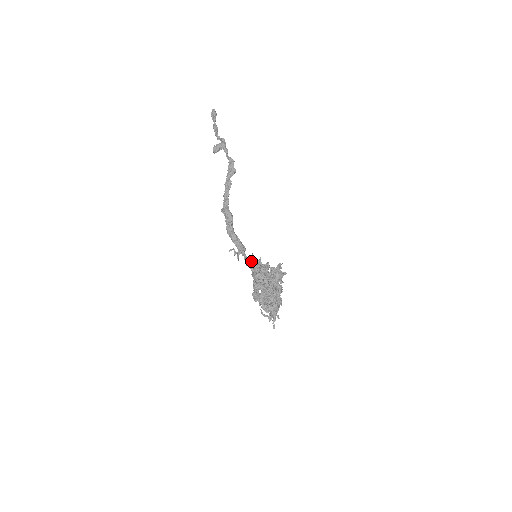
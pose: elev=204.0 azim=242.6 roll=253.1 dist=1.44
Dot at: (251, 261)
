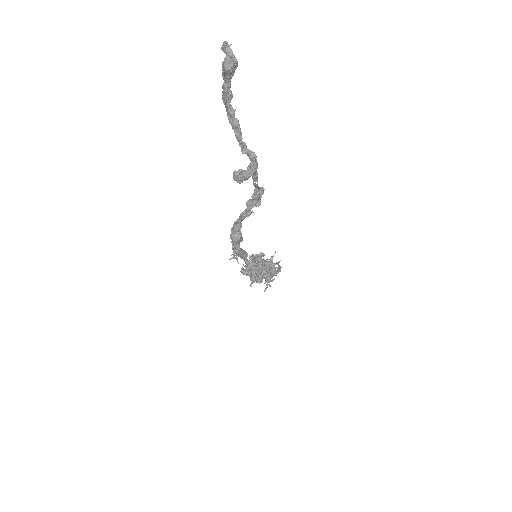
Dot at: (252, 263)
